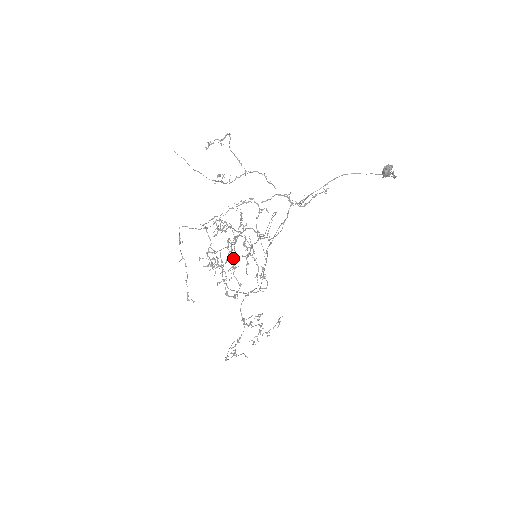
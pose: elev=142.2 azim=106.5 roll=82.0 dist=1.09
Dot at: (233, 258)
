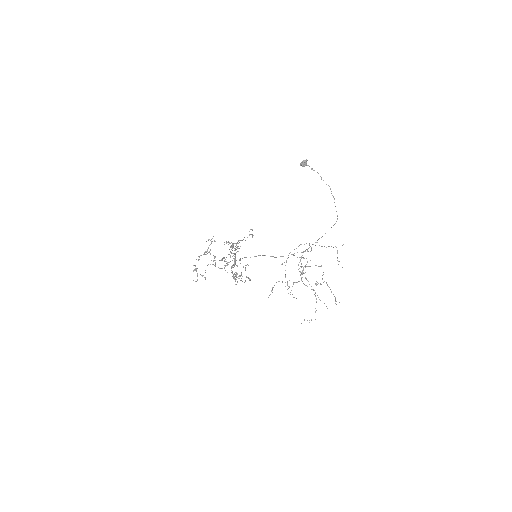
Dot at: (224, 257)
